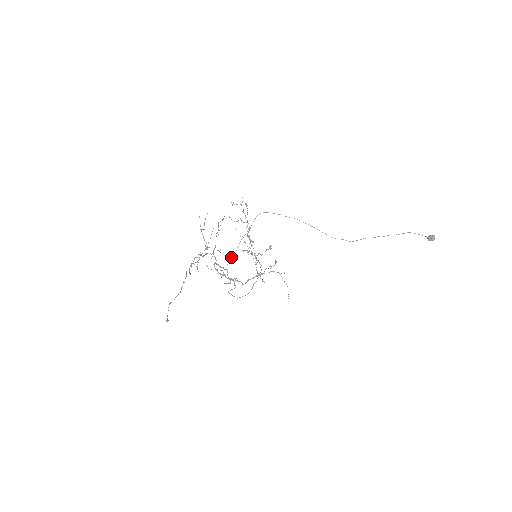
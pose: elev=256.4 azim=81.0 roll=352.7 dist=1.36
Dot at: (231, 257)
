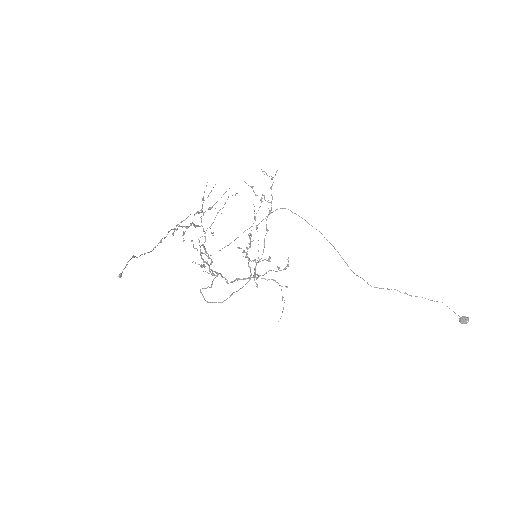
Dot at: occluded
